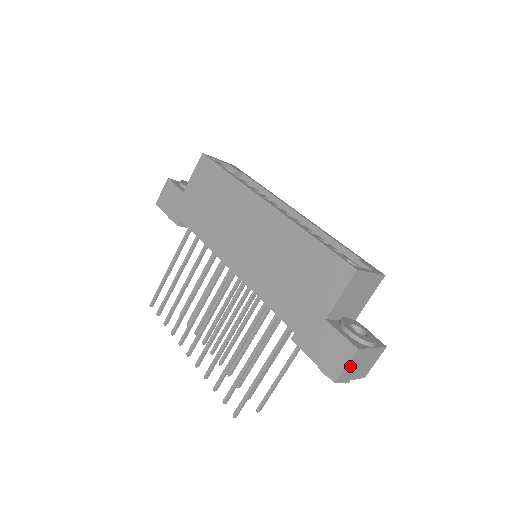
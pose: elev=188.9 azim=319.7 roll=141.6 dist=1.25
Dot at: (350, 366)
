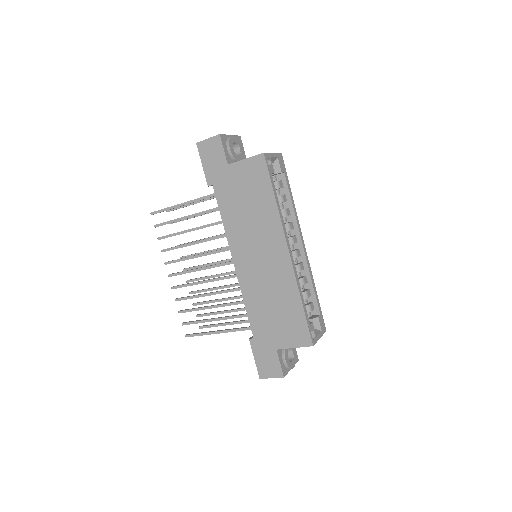
Dot at: occluded
